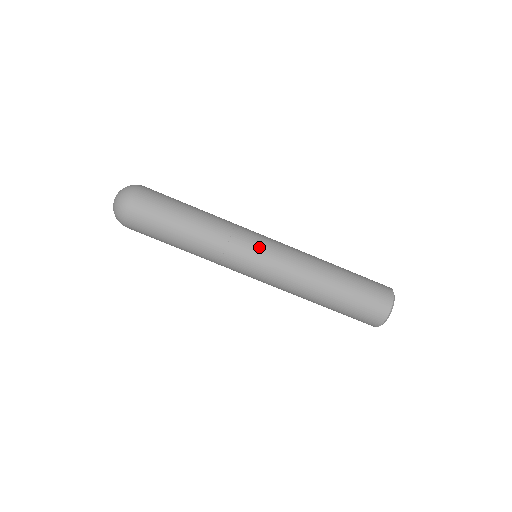
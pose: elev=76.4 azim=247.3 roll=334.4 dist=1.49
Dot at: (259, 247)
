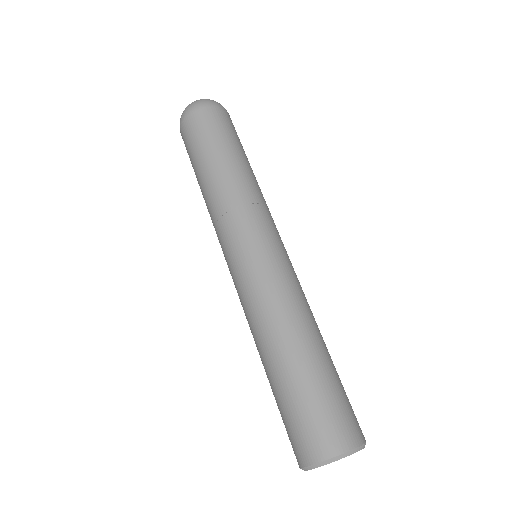
Dot at: (260, 239)
